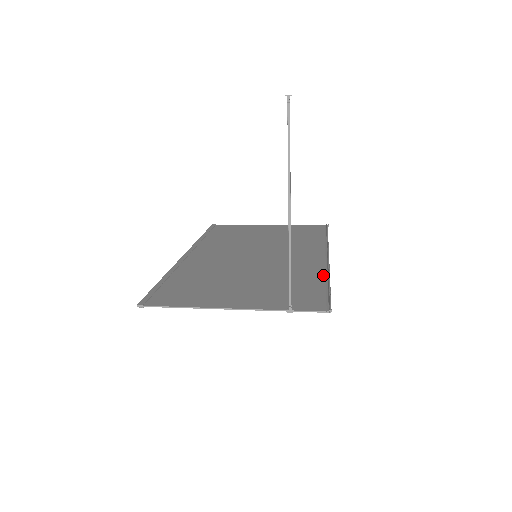
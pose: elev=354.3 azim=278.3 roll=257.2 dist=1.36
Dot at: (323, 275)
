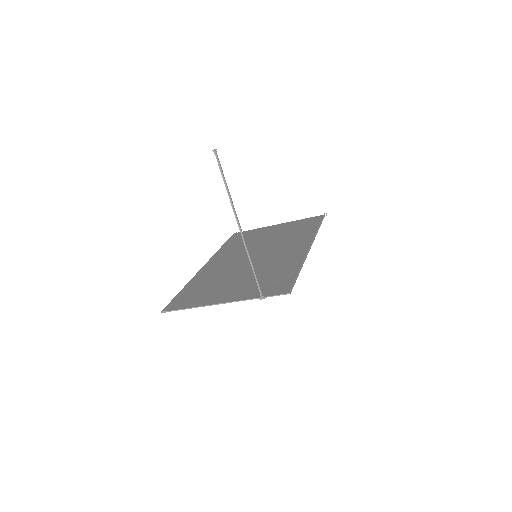
Dot at: (299, 263)
